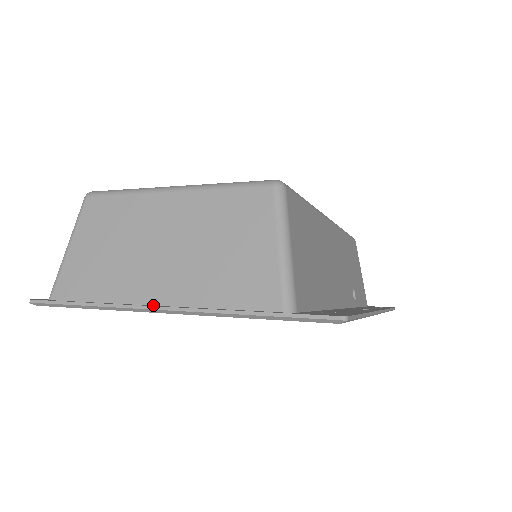
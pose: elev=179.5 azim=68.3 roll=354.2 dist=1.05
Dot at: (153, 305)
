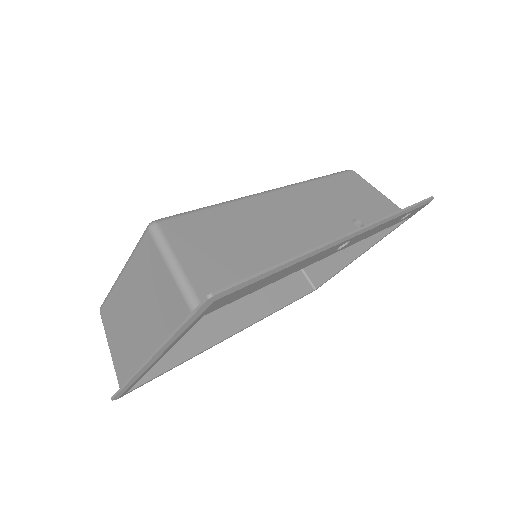
Dot at: occluded
